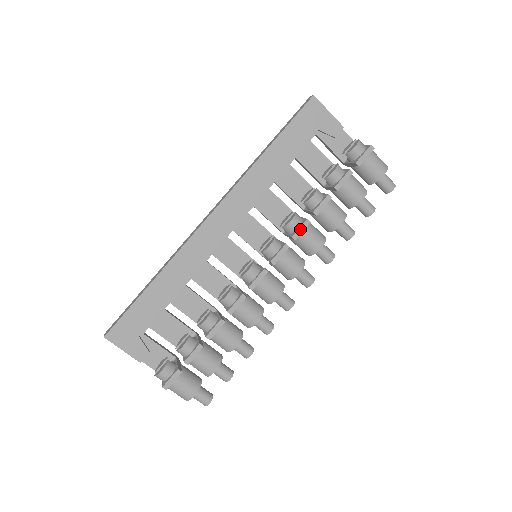
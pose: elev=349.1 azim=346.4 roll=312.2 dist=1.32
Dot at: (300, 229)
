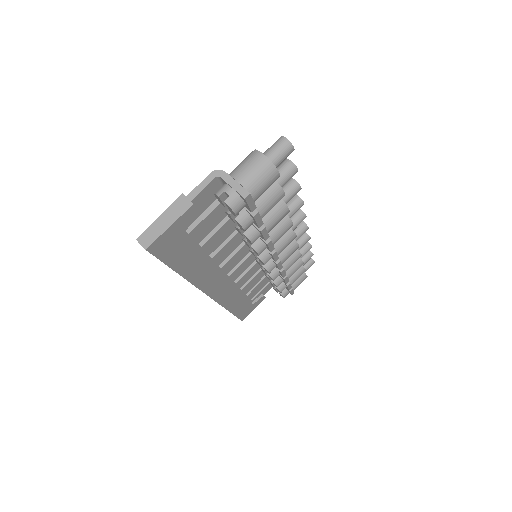
Dot at: (270, 248)
